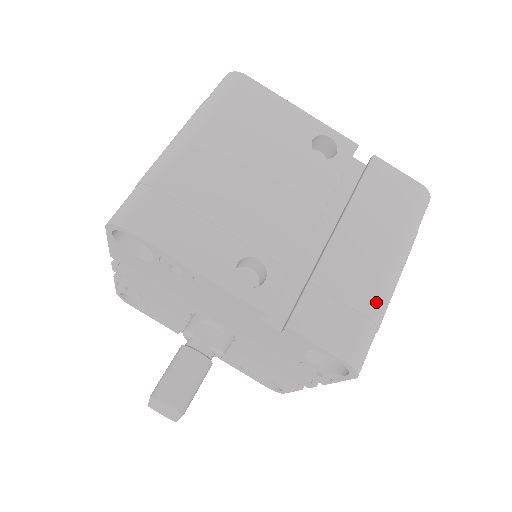
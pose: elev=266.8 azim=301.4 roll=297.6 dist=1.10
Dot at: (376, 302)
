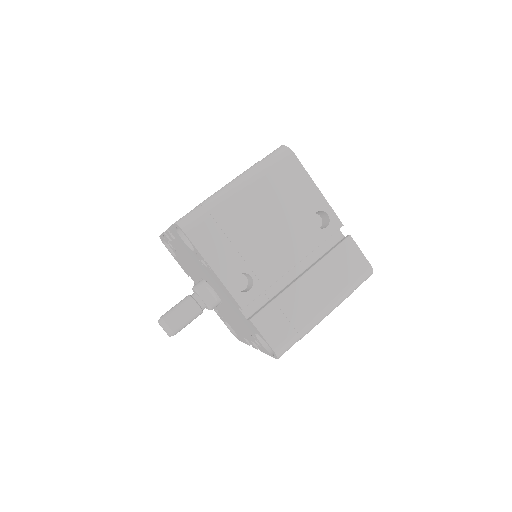
Dot at: (306, 325)
